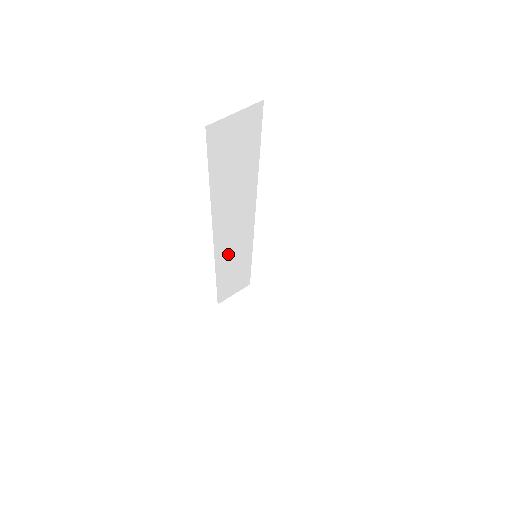
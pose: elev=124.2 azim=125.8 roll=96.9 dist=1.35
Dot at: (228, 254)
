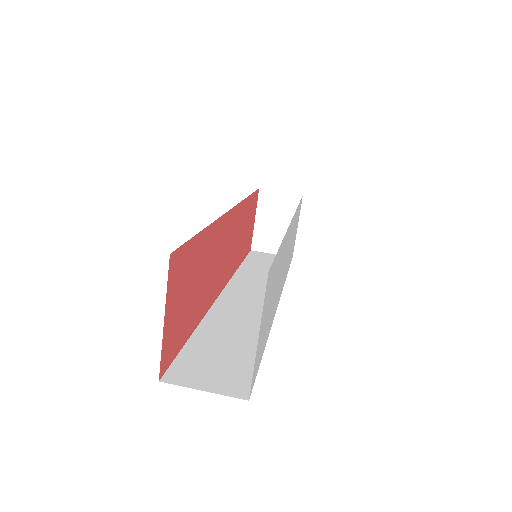
Dot at: occluded
